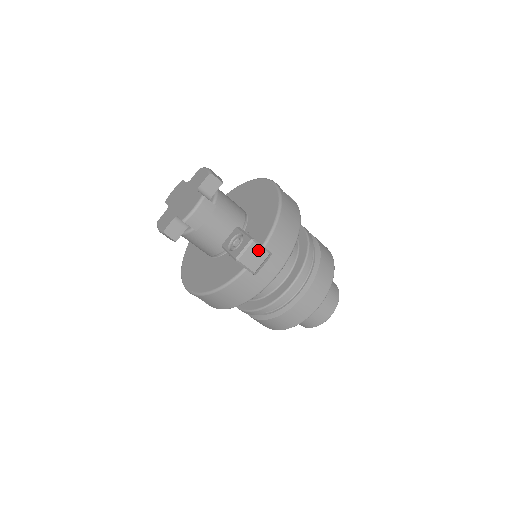
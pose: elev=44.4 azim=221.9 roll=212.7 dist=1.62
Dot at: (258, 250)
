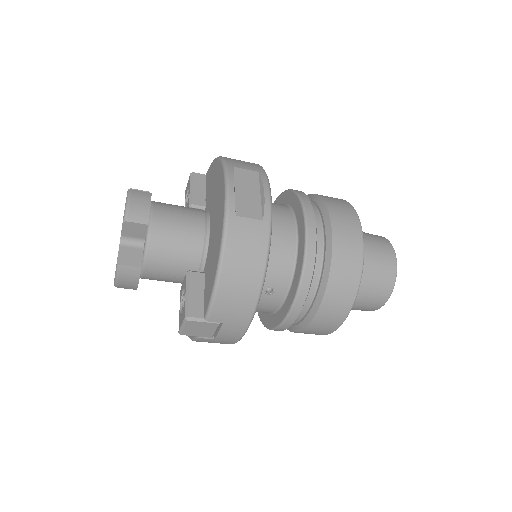
Dot at: (201, 324)
